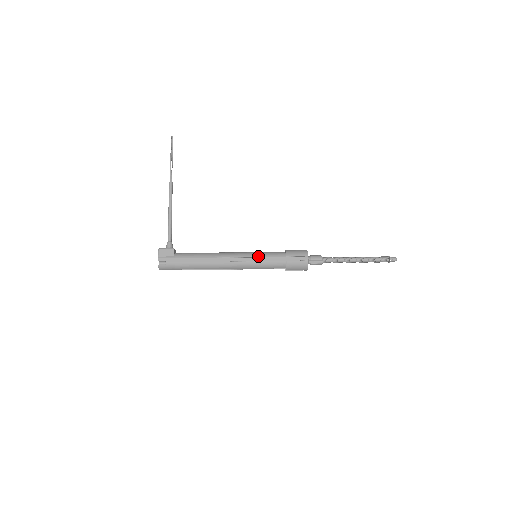
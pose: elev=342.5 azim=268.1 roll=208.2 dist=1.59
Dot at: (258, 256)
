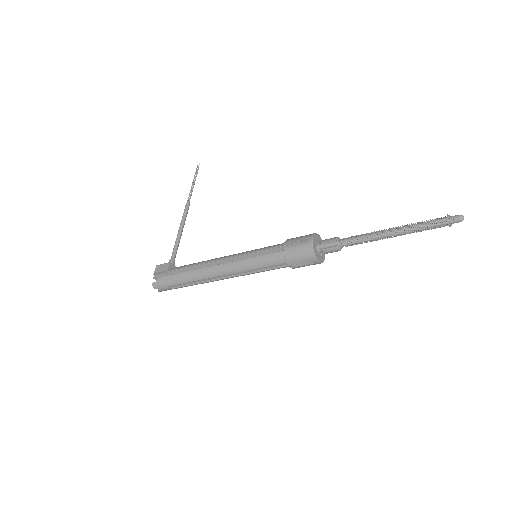
Dot at: (252, 251)
